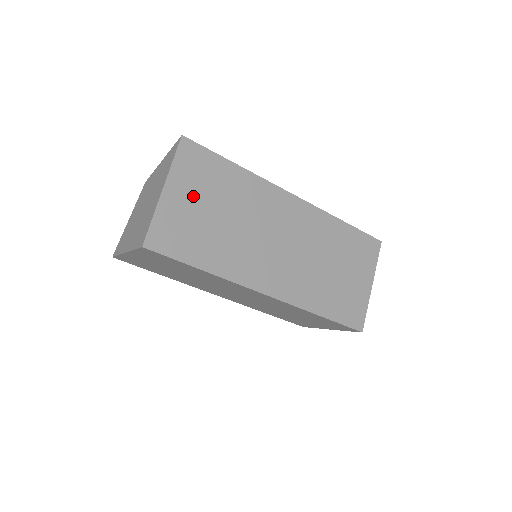
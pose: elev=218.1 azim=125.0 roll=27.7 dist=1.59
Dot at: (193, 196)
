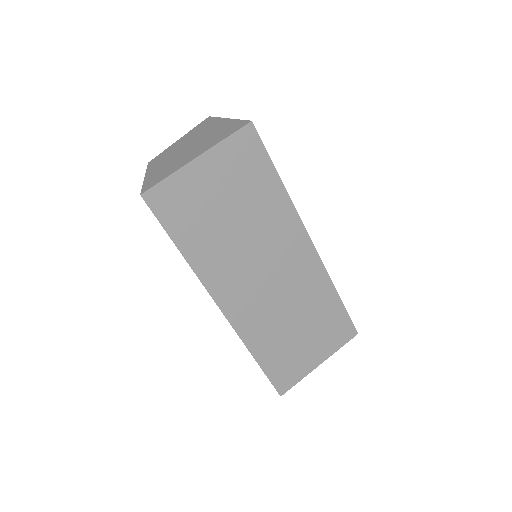
Dot at: occluded
